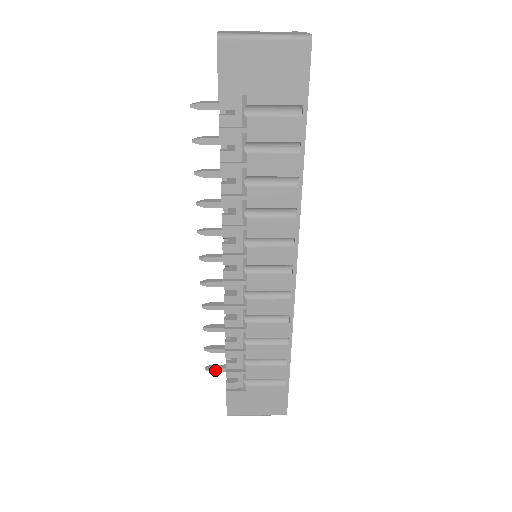
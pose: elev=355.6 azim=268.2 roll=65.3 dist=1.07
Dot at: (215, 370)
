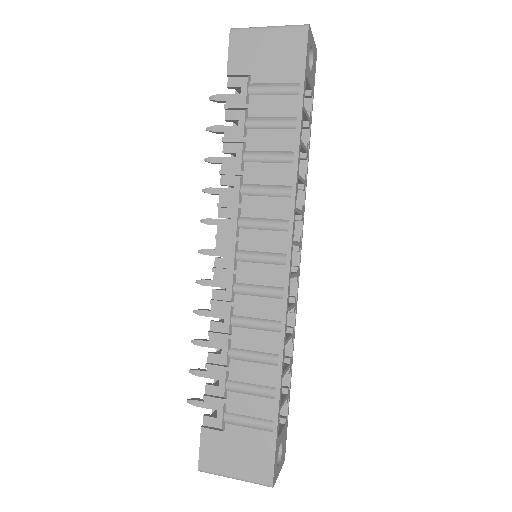
Dot at: (197, 403)
